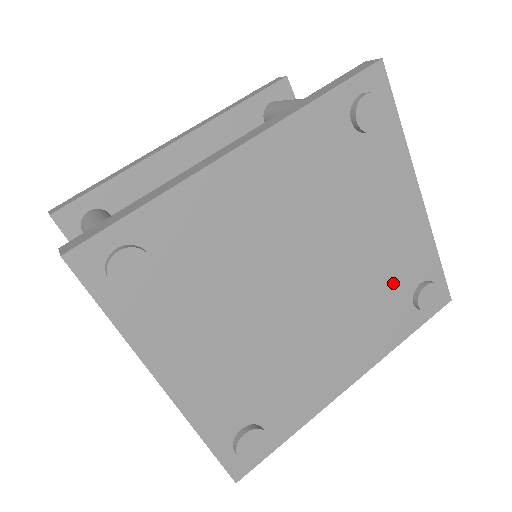
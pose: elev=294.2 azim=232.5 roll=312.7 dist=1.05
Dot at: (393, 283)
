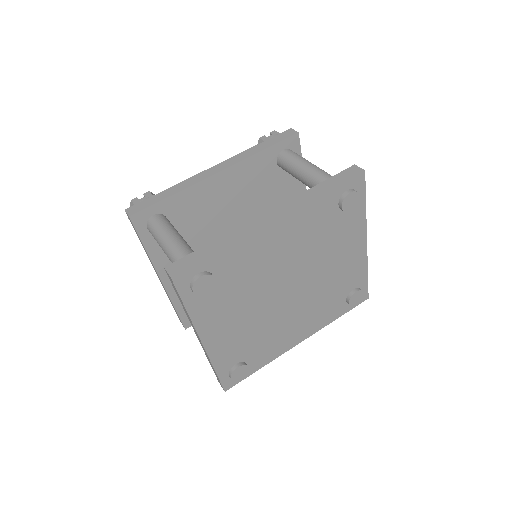
Dot at: (338, 289)
